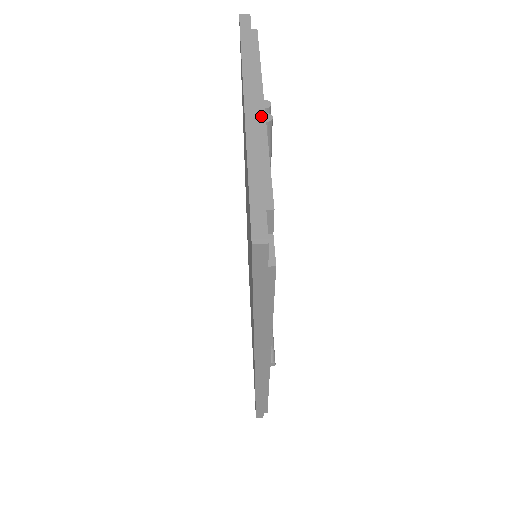
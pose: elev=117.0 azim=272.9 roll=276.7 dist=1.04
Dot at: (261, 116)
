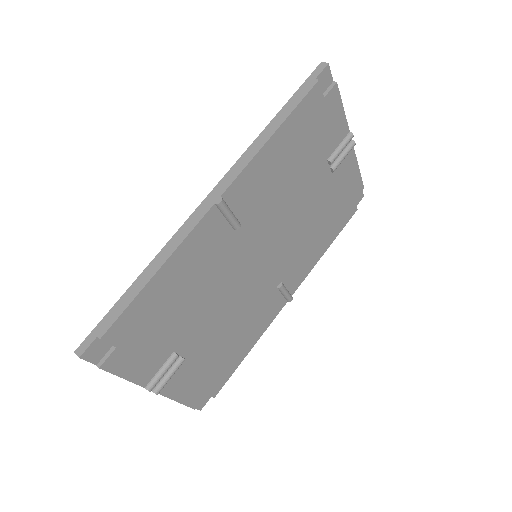
Dot at: (349, 134)
